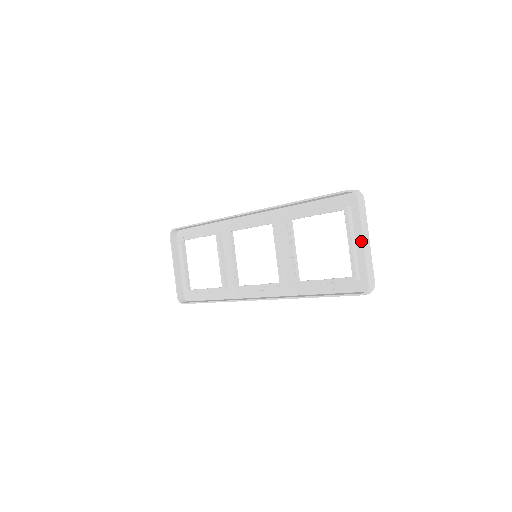
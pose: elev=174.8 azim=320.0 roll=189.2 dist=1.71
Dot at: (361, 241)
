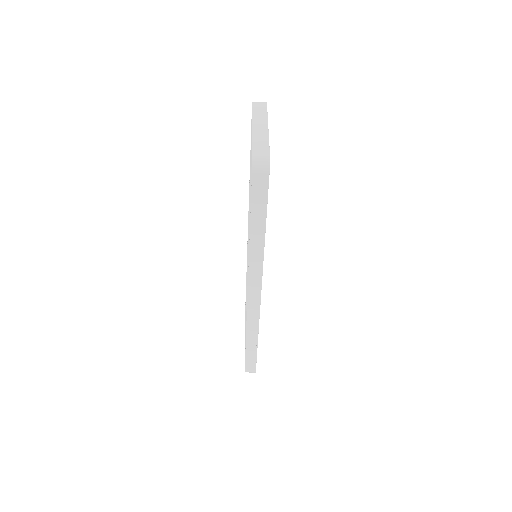
Dot at: occluded
